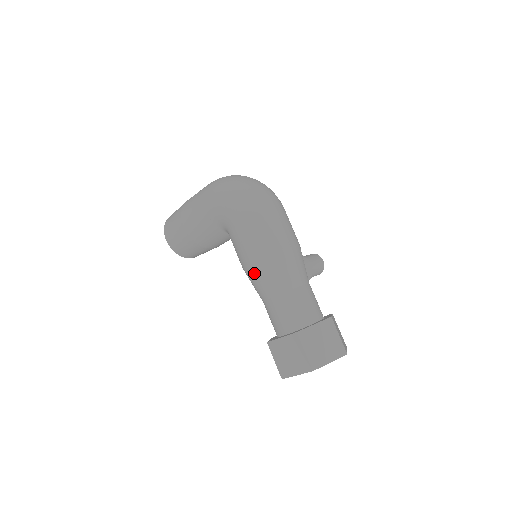
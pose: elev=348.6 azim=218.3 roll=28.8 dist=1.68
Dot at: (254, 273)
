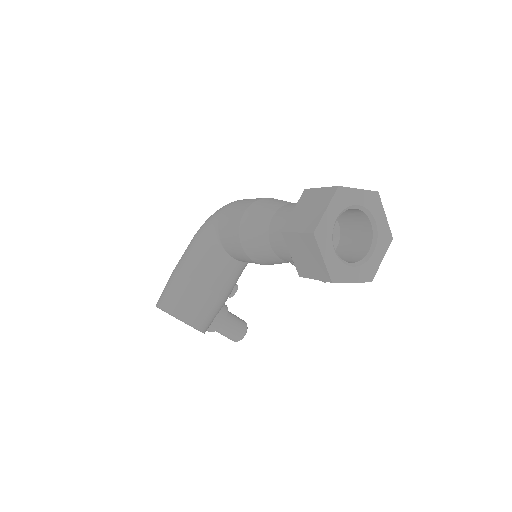
Dot at: (249, 218)
